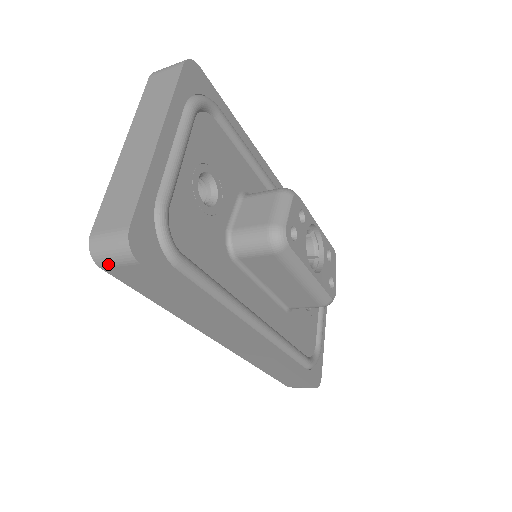
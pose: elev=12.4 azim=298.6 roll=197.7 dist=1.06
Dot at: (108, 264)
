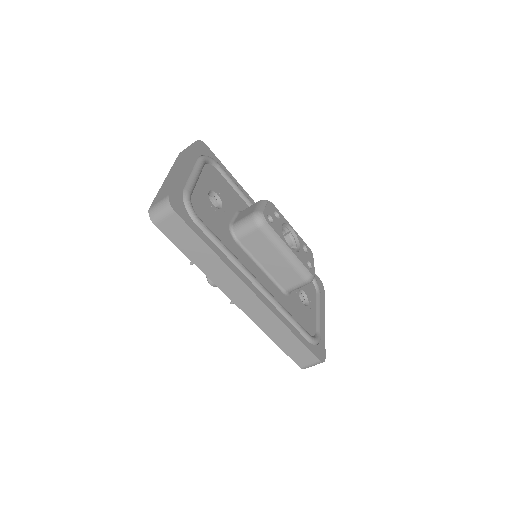
Dot at: (159, 220)
